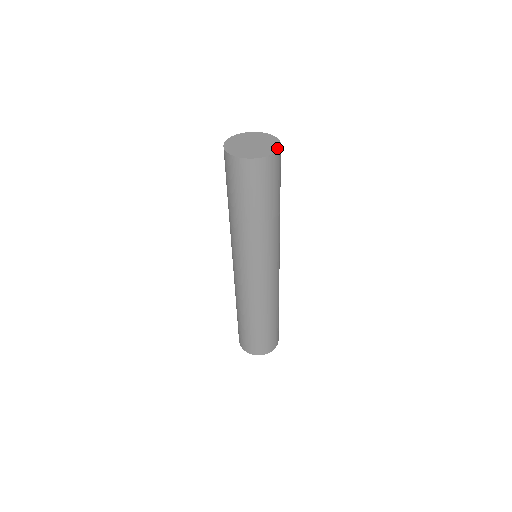
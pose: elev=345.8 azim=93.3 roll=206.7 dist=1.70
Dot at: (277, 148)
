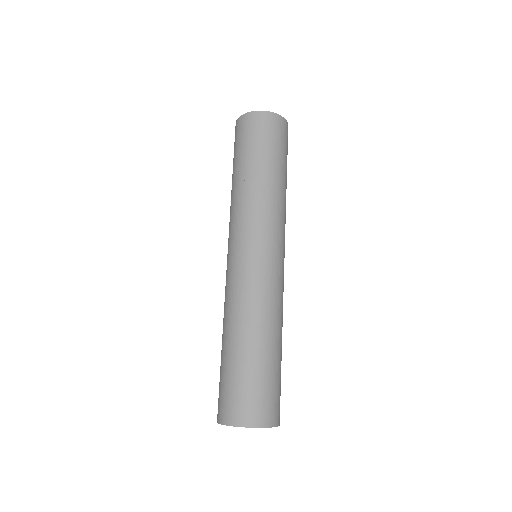
Dot at: occluded
